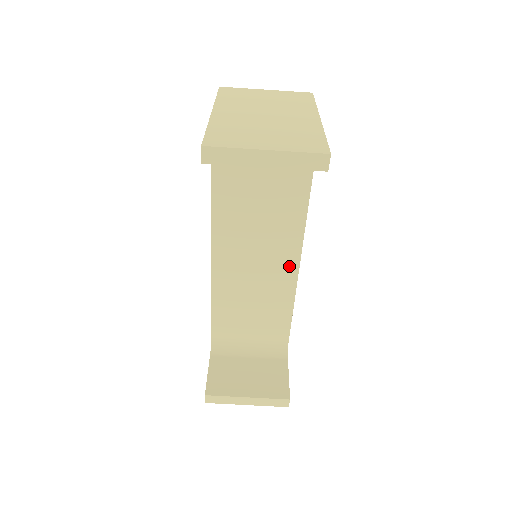
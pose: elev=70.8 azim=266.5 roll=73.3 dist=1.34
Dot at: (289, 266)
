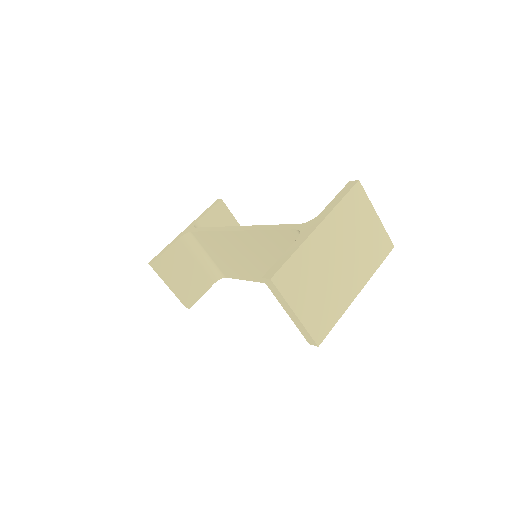
Dot at: occluded
